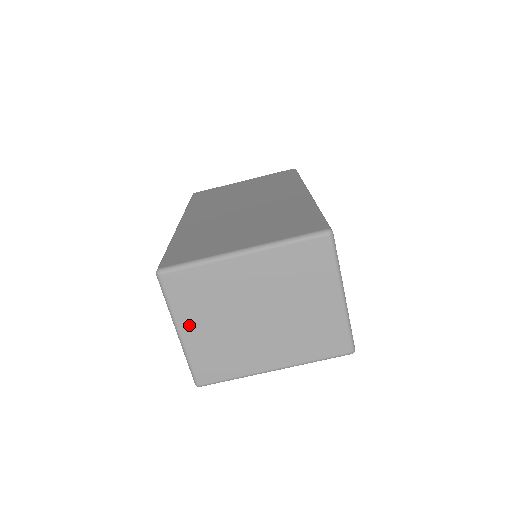
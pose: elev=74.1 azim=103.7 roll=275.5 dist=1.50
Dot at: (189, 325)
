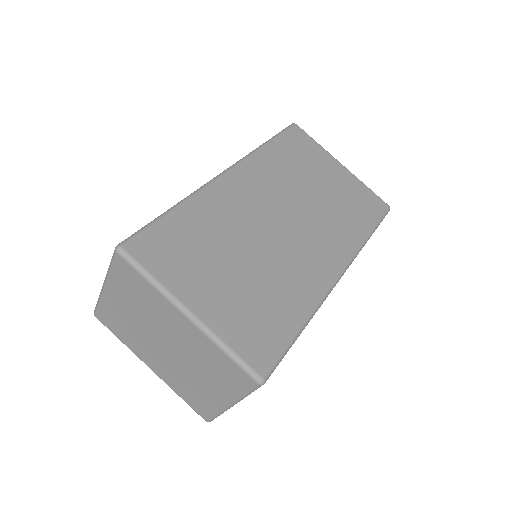
Dot at: (114, 292)
